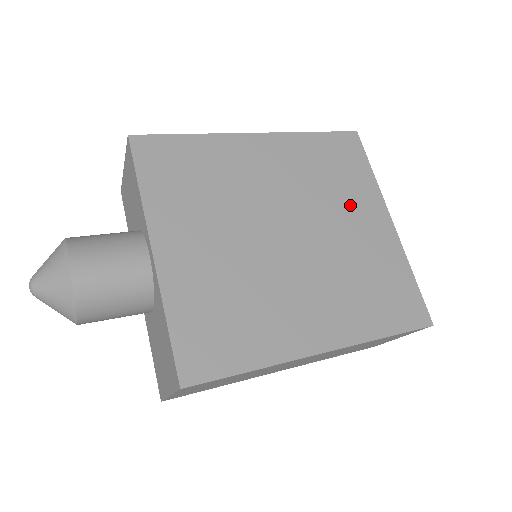
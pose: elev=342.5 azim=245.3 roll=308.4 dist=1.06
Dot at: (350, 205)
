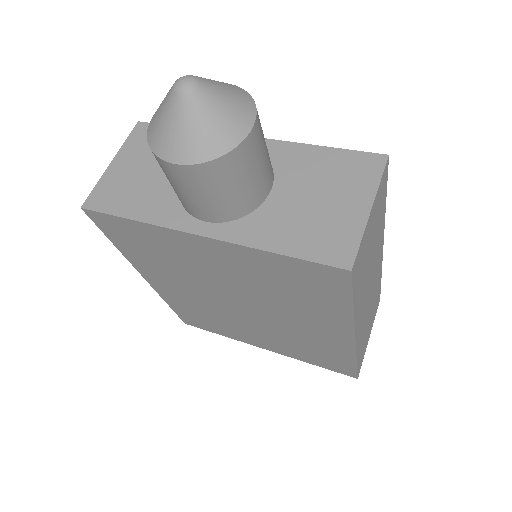
Dot at: occluded
